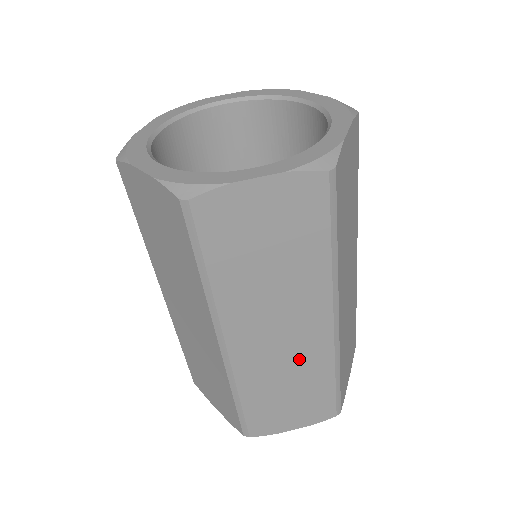
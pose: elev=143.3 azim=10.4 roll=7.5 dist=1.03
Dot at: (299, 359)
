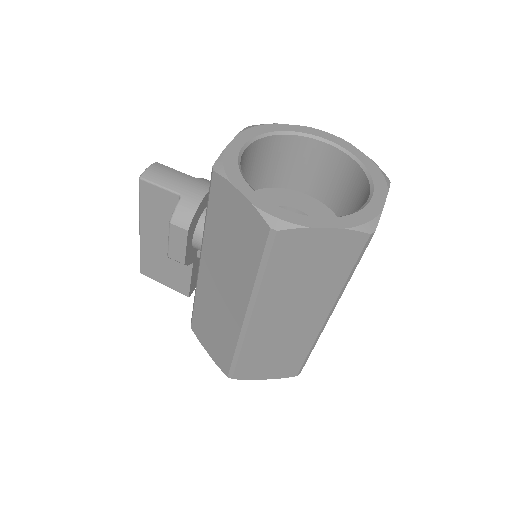
Dot at: occluded
